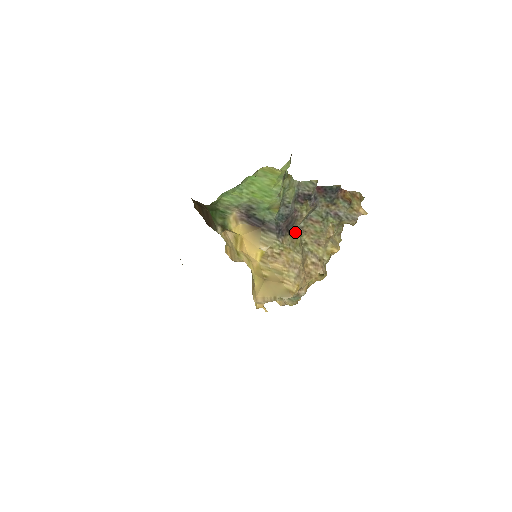
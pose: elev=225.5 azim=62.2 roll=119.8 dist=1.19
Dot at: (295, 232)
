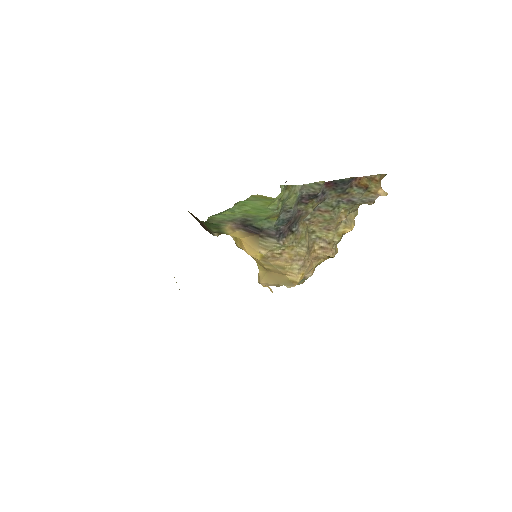
Dot at: (300, 228)
